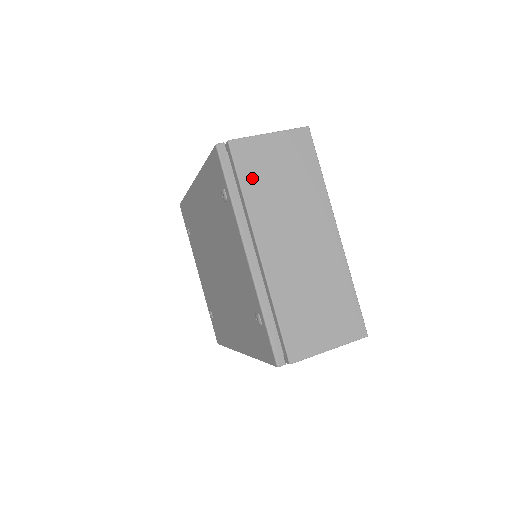
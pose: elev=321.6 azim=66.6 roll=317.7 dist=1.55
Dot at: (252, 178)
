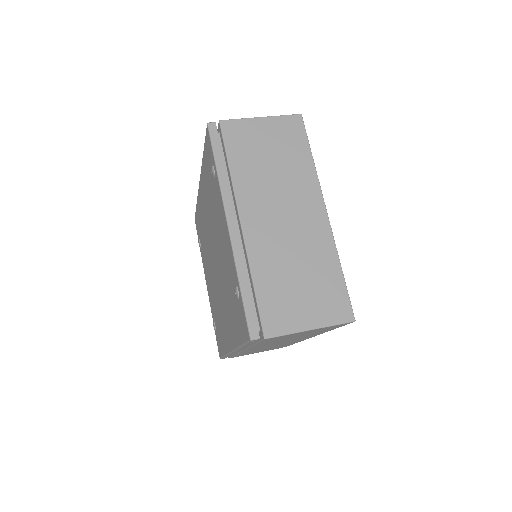
Dot at: (240, 155)
